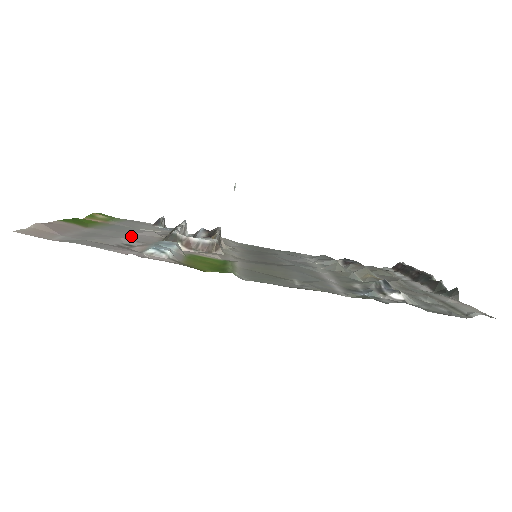
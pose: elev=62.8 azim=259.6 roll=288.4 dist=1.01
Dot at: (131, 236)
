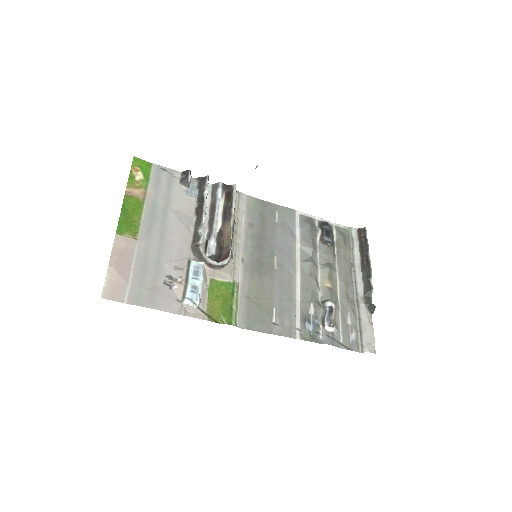
Dot at: (170, 250)
